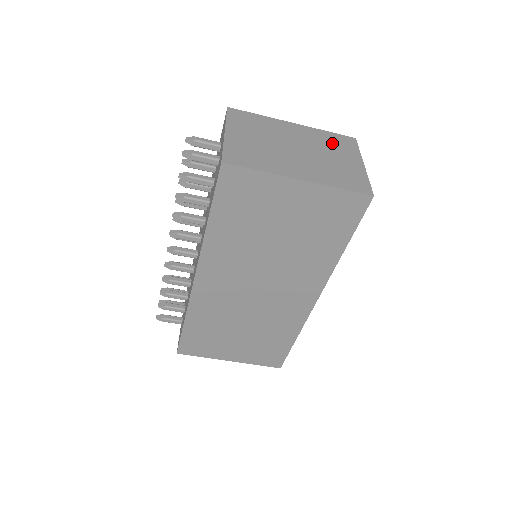
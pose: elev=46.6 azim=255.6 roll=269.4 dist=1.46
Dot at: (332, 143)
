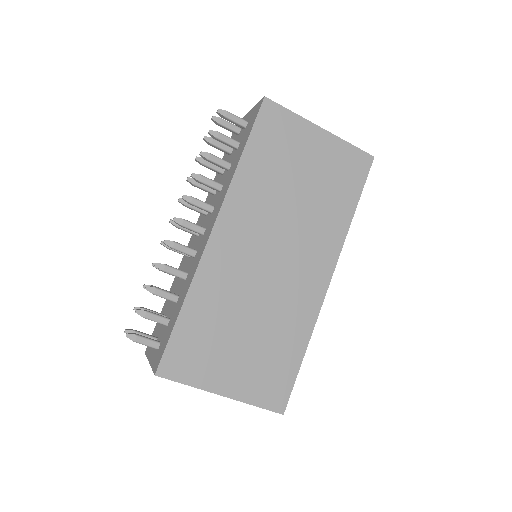
Dot at: occluded
